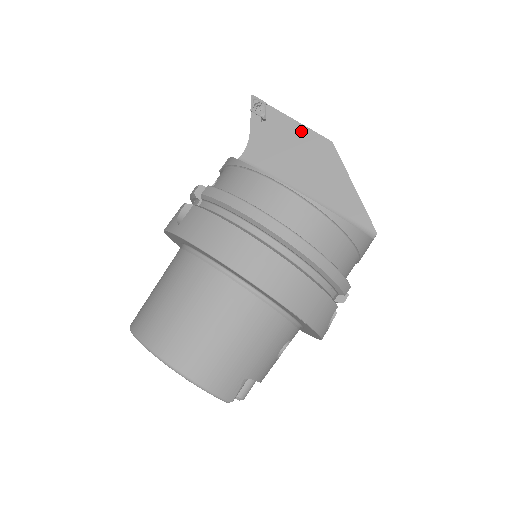
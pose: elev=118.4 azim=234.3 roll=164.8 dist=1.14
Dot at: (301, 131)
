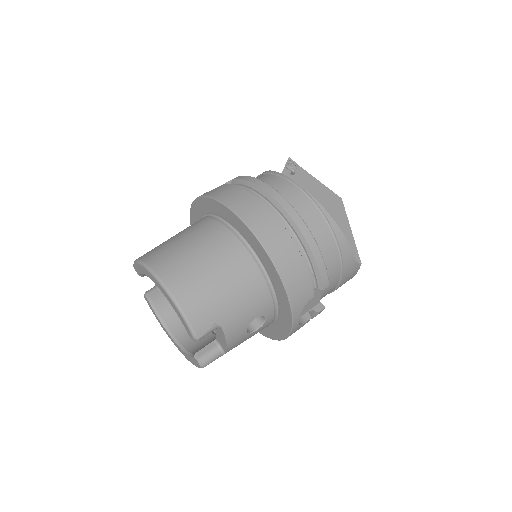
Dot at: (319, 186)
